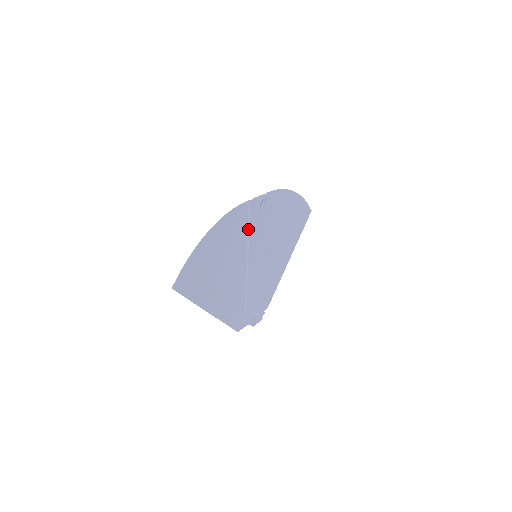
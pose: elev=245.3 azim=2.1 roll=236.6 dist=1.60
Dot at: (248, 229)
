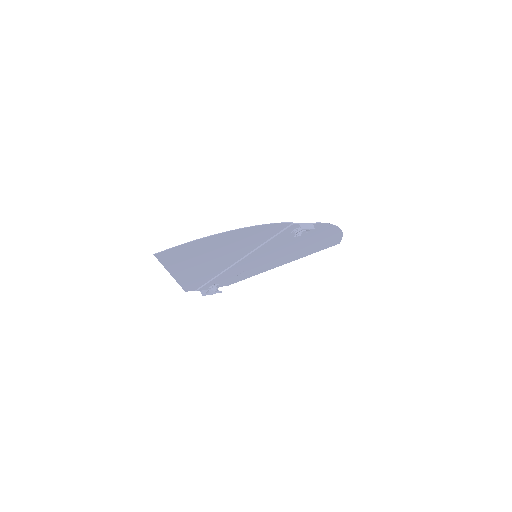
Dot at: (270, 239)
